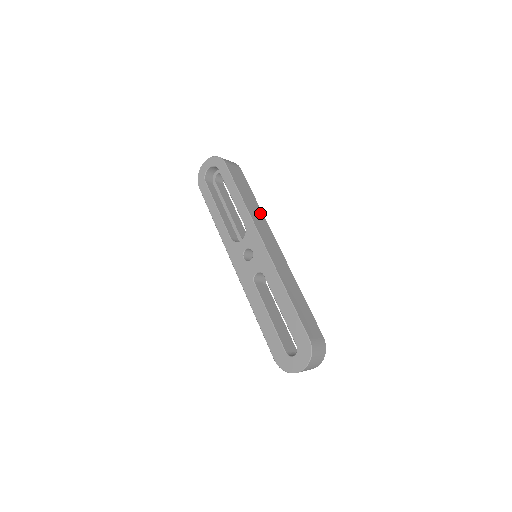
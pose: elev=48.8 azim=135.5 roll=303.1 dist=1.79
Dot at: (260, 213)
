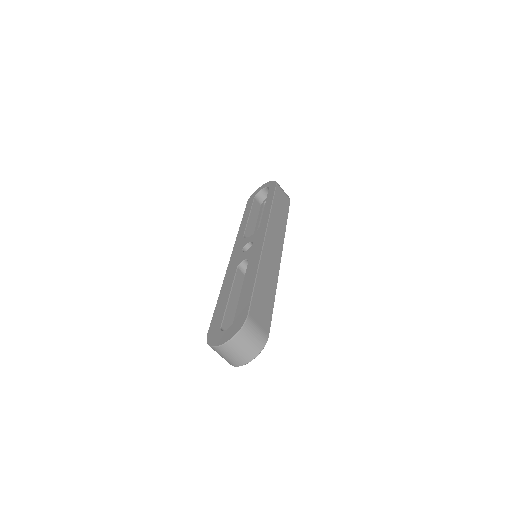
Dot at: (282, 228)
